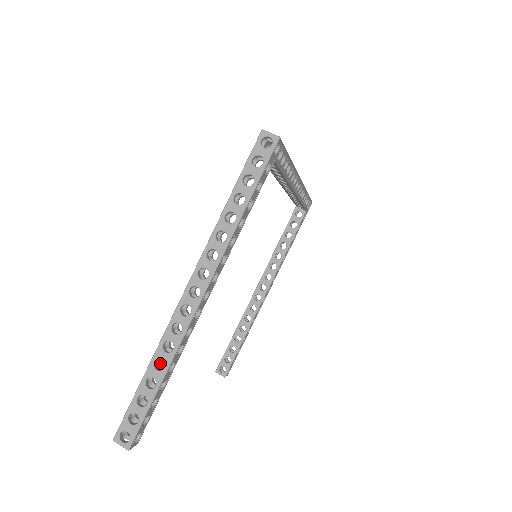
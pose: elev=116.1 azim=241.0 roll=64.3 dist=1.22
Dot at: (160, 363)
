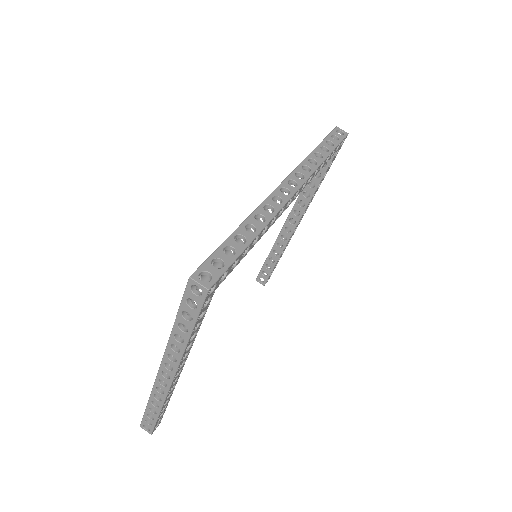
Dot at: occluded
